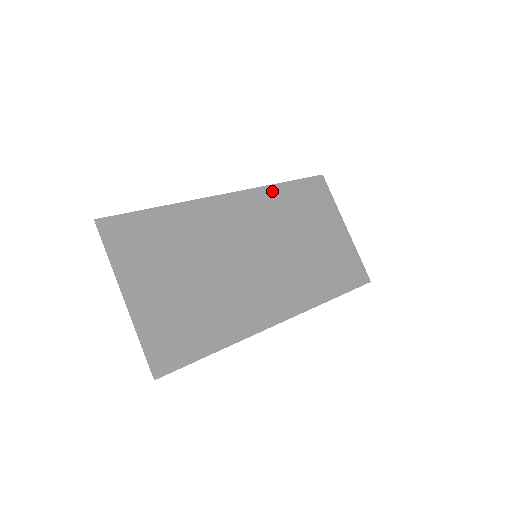
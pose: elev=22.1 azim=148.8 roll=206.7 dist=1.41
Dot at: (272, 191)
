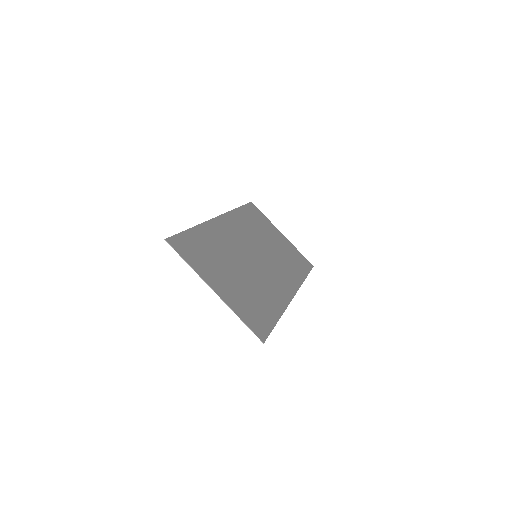
Dot at: (236, 214)
